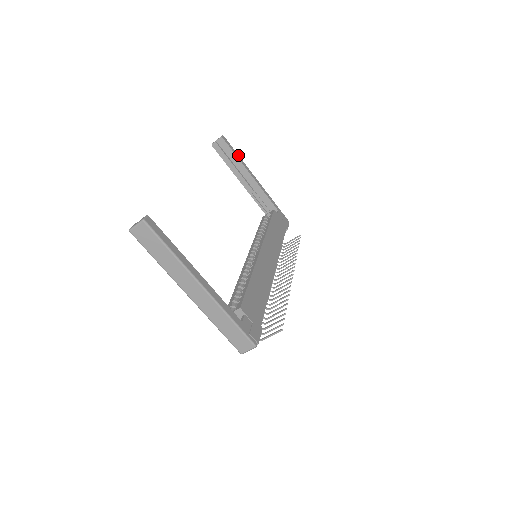
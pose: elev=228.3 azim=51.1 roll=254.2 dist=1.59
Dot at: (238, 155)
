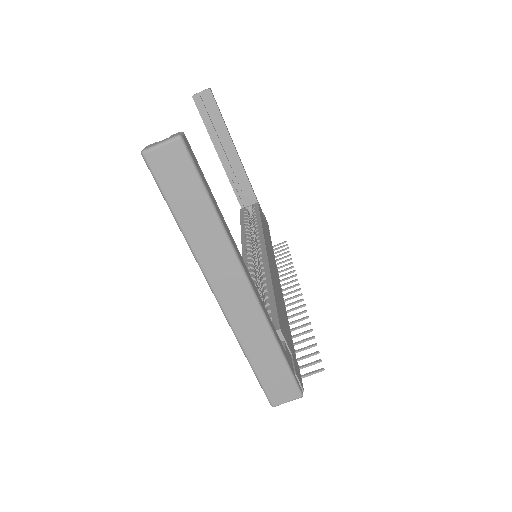
Dot at: occluded
